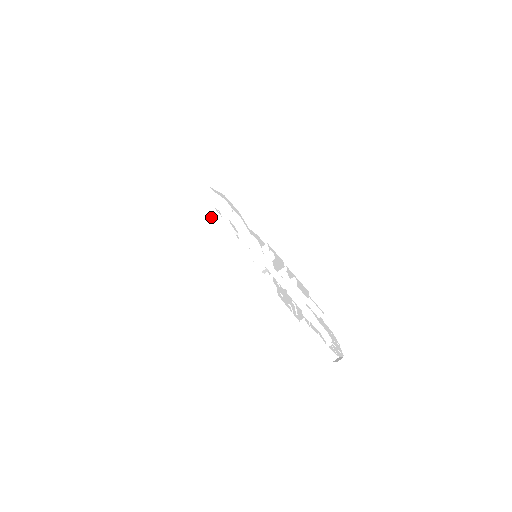
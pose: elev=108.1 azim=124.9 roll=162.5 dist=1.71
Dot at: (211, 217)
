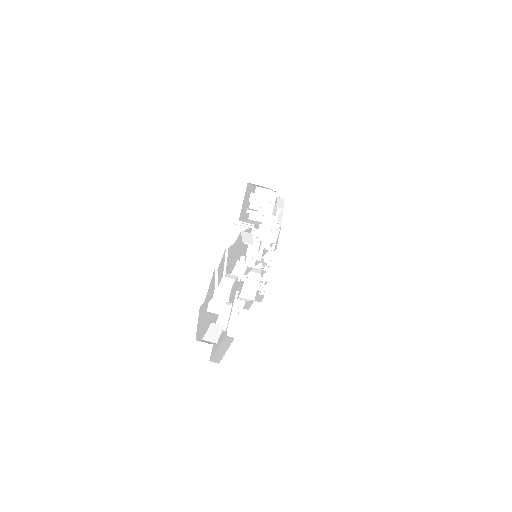
Dot at: occluded
